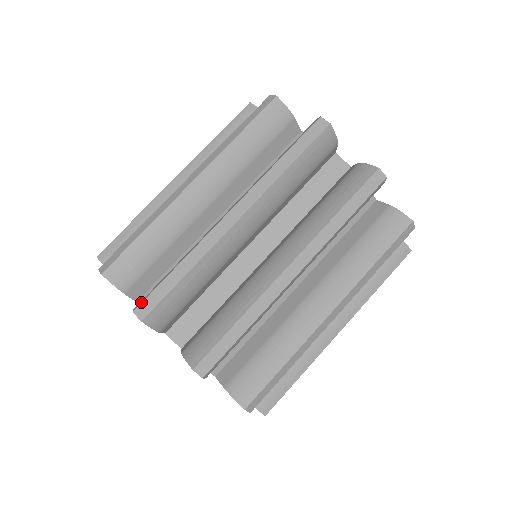
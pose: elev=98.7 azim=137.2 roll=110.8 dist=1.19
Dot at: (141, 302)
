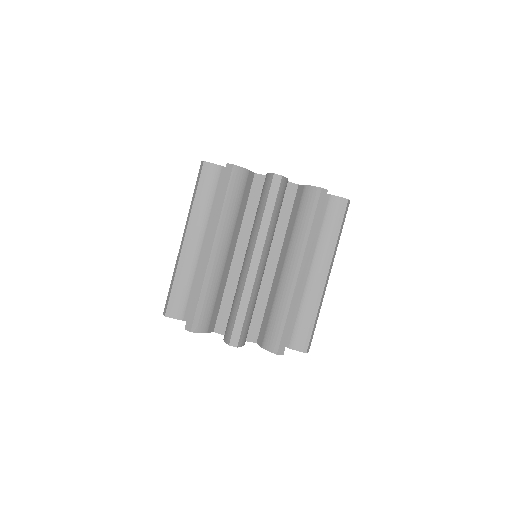
Dot at: (278, 347)
